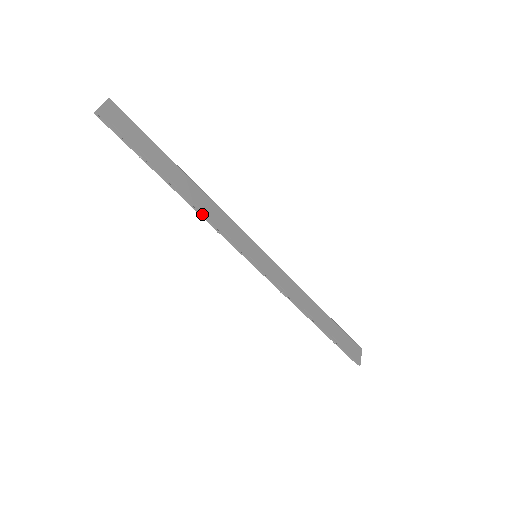
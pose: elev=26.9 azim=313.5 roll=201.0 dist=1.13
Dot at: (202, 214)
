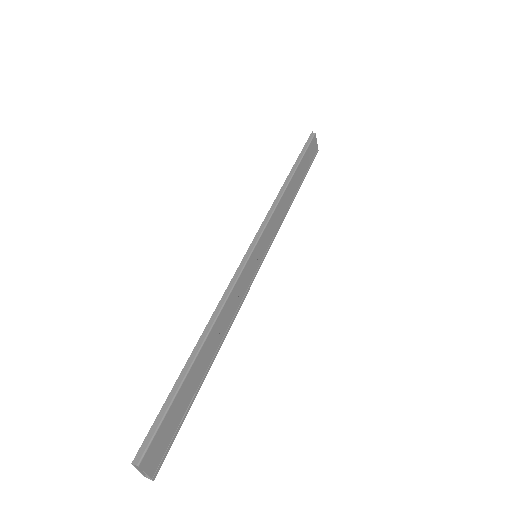
Dot at: occluded
